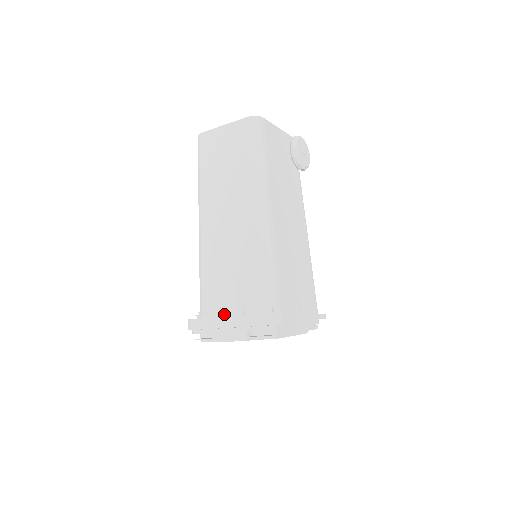
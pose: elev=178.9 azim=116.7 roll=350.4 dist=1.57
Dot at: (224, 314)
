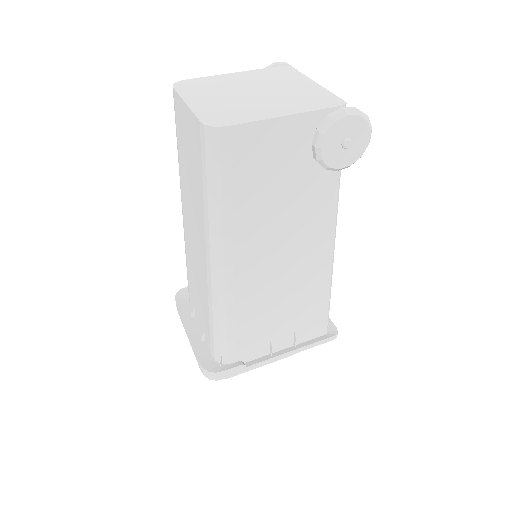
Dot at: (196, 317)
